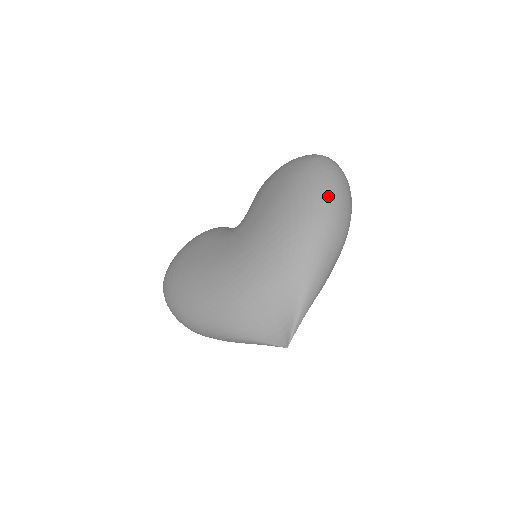
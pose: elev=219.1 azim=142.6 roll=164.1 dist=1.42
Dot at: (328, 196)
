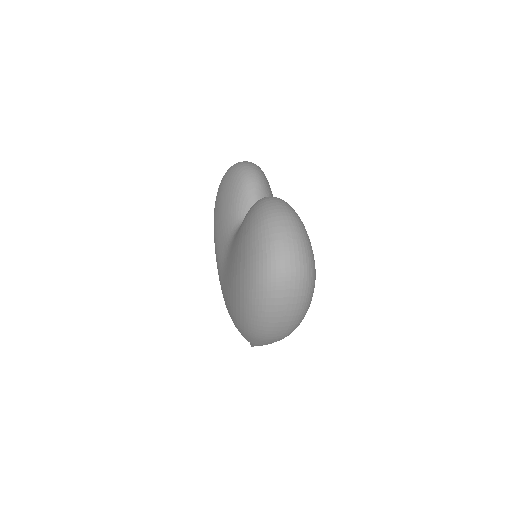
Dot at: (255, 326)
